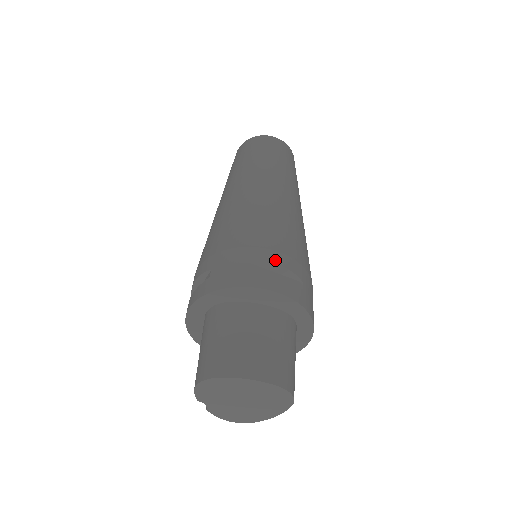
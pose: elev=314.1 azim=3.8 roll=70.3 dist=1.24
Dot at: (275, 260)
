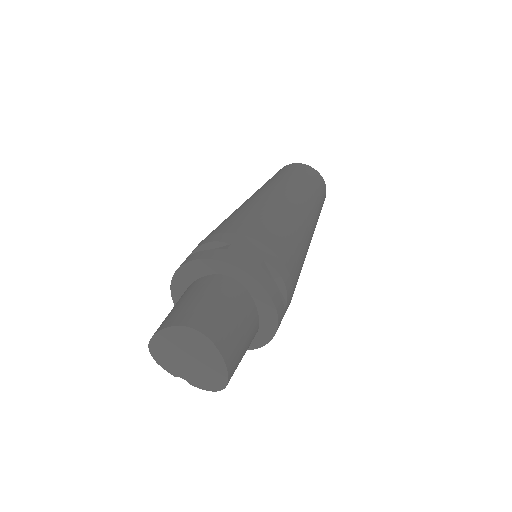
Dot at: (206, 241)
